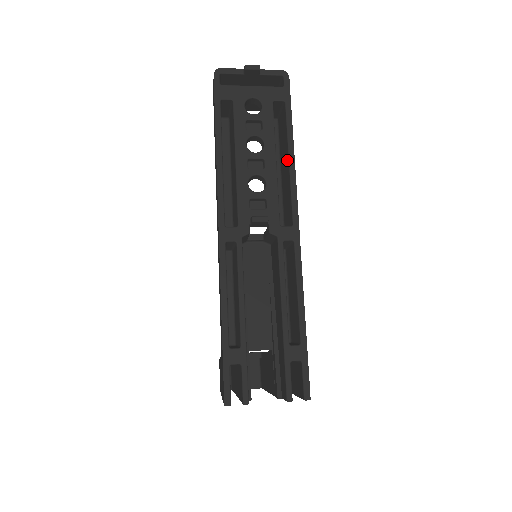
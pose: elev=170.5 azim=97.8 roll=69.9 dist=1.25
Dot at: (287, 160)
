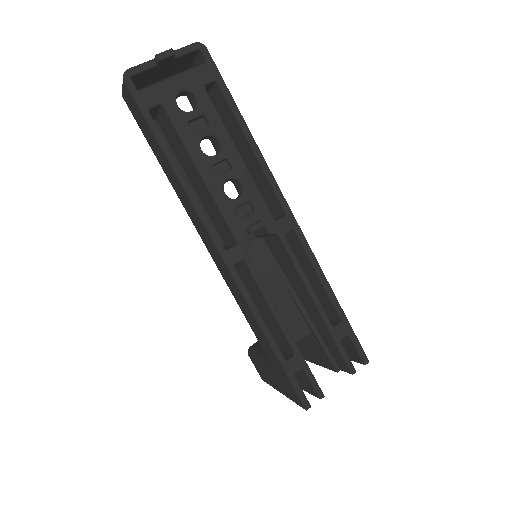
Dot at: (248, 147)
